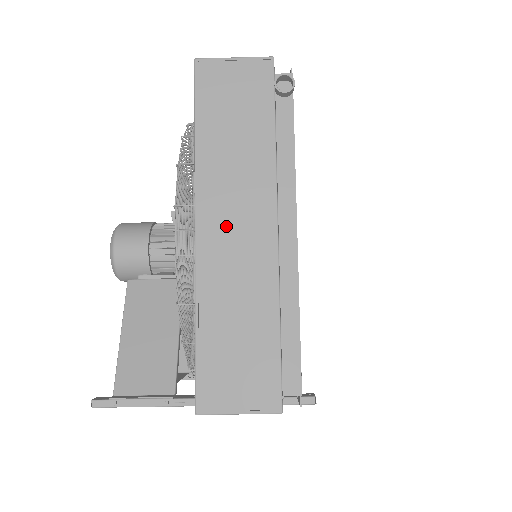
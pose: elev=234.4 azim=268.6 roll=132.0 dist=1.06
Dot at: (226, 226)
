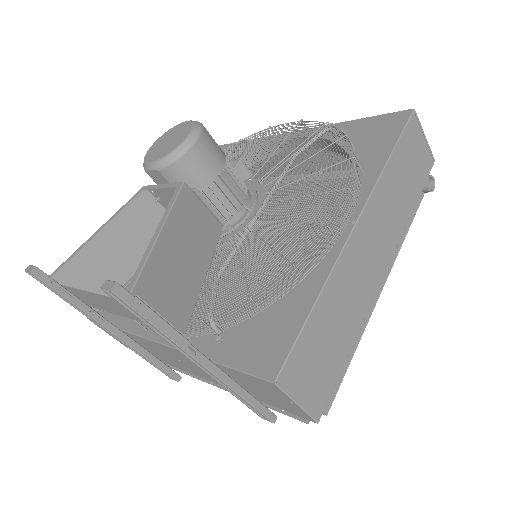
Dot at: (369, 241)
